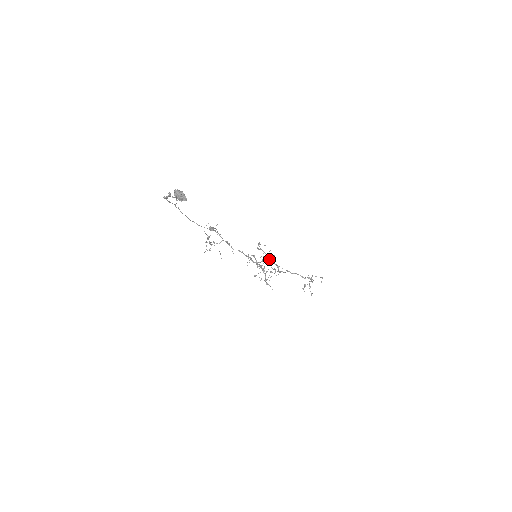
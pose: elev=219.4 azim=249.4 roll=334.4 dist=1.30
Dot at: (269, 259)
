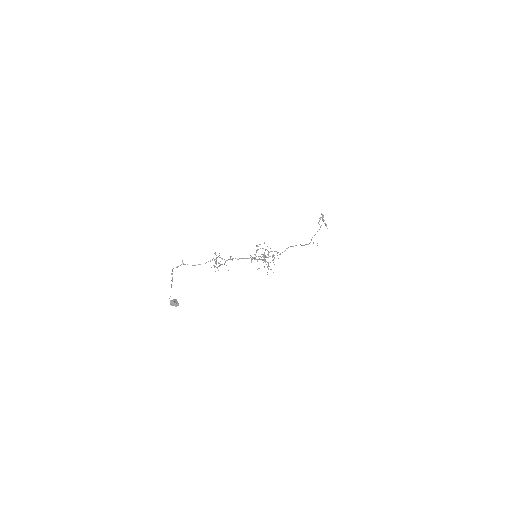
Dot at: (268, 252)
